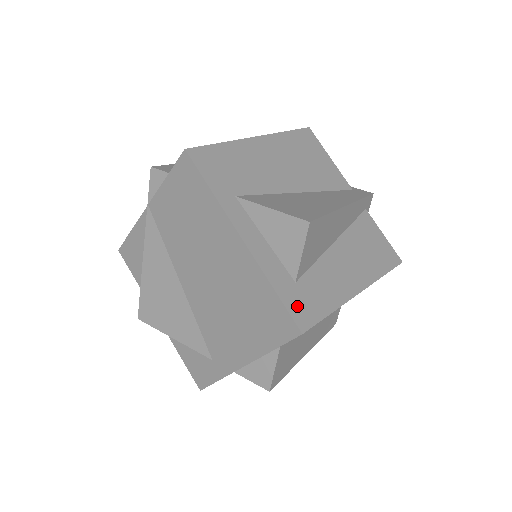
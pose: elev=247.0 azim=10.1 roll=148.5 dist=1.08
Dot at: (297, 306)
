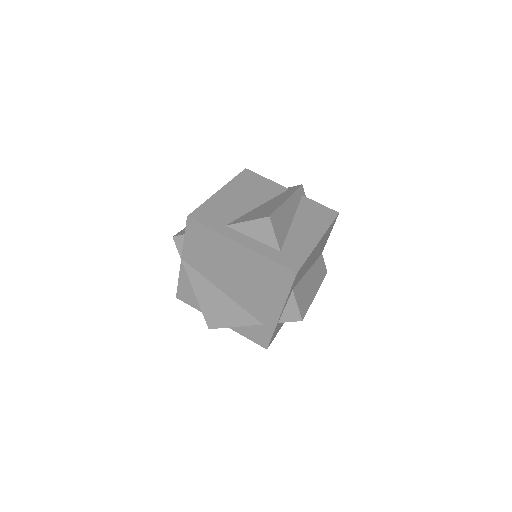
Dot at: (287, 262)
